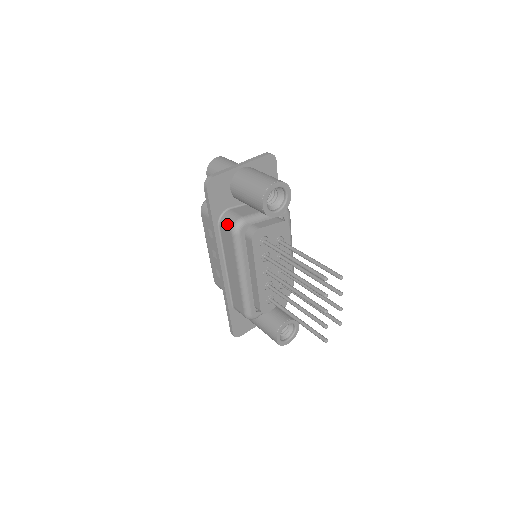
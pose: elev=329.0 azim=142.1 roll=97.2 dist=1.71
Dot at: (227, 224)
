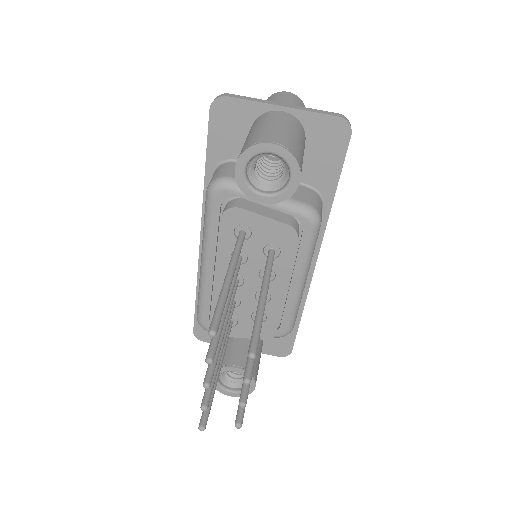
Dot at: (213, 176)
